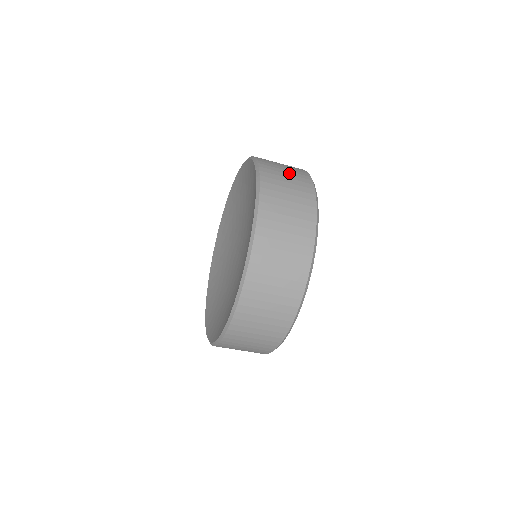
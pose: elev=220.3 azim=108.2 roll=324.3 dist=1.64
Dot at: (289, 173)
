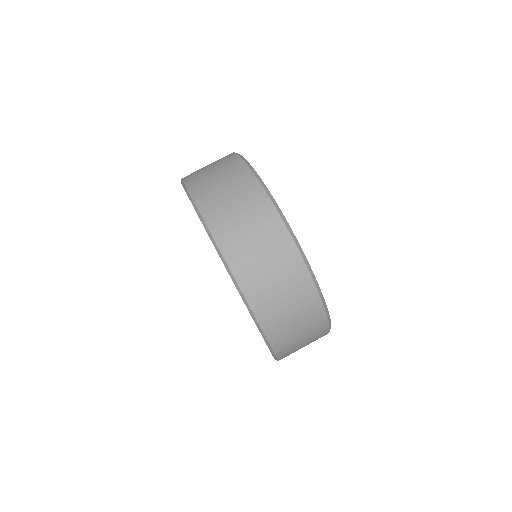
Dot at: occluded
